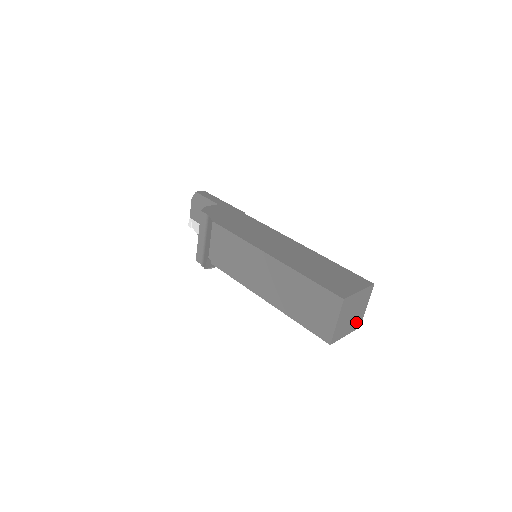
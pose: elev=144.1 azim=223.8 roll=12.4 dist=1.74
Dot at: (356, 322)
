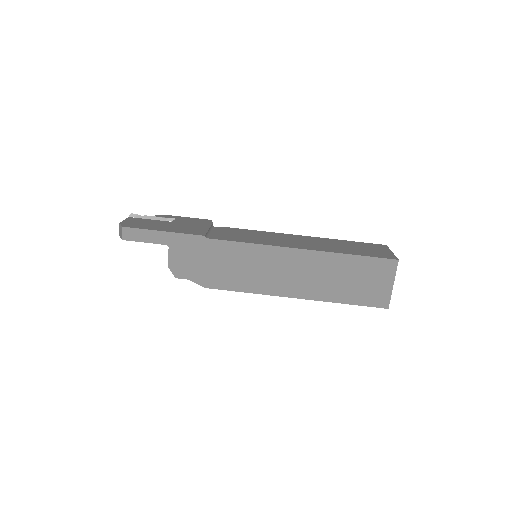
Dot at: occluded
